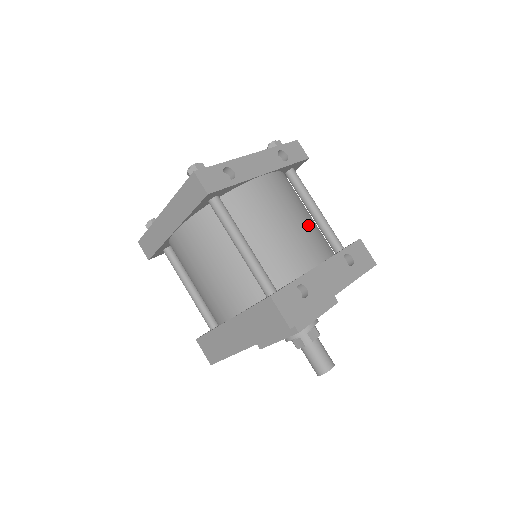
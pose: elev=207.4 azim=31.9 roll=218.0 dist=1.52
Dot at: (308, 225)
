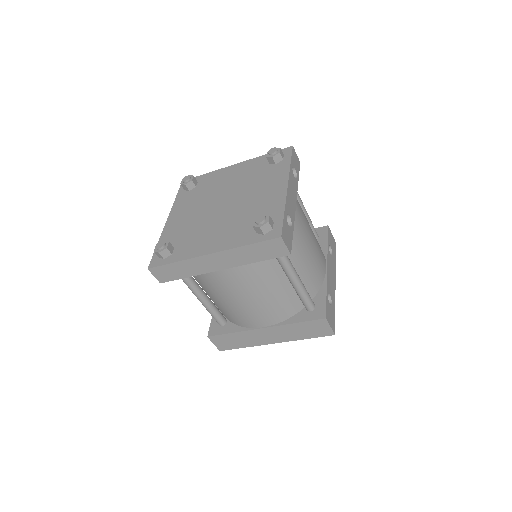
Dot at: occluded
